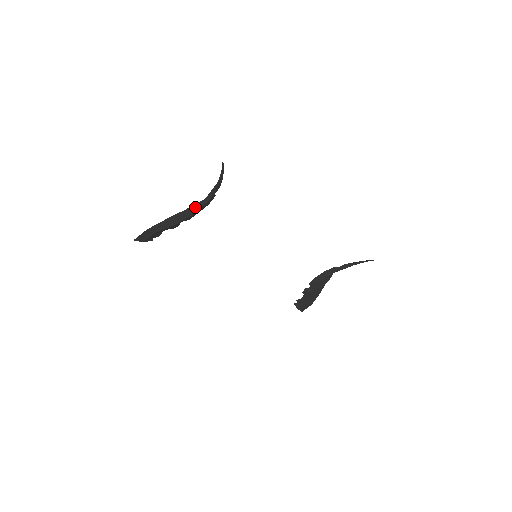
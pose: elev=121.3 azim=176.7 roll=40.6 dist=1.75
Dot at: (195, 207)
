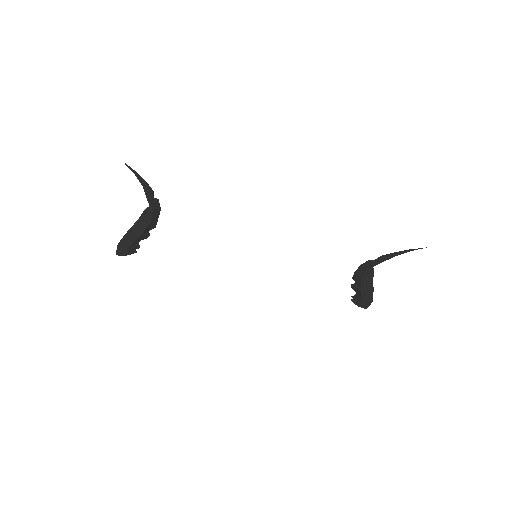
Dot at: (146, 215)
